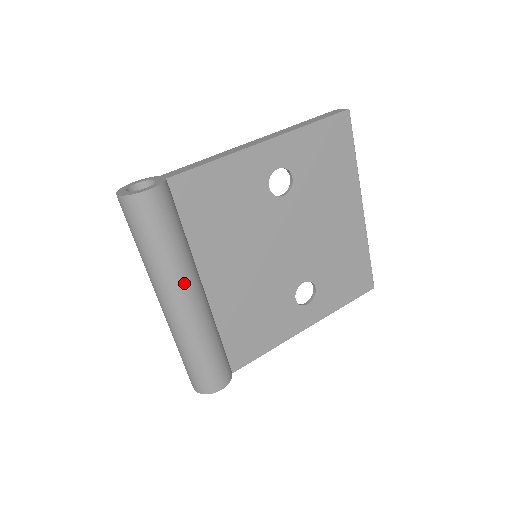
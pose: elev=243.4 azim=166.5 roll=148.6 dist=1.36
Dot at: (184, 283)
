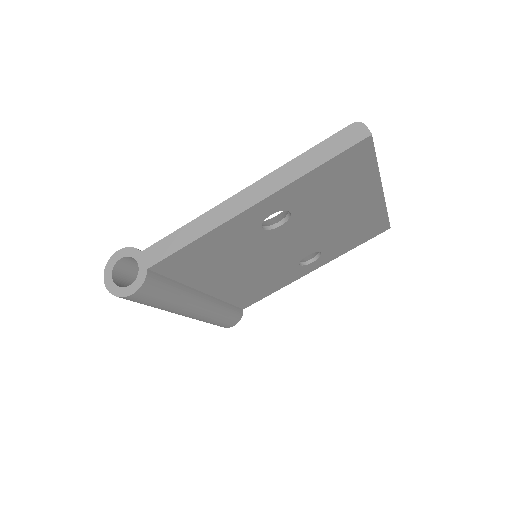
Dot at: (186, 310)
